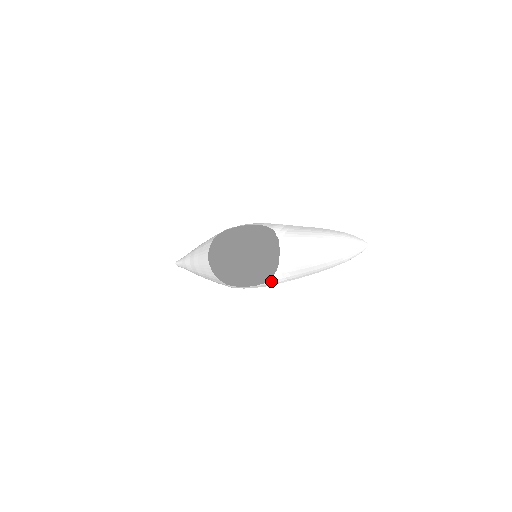
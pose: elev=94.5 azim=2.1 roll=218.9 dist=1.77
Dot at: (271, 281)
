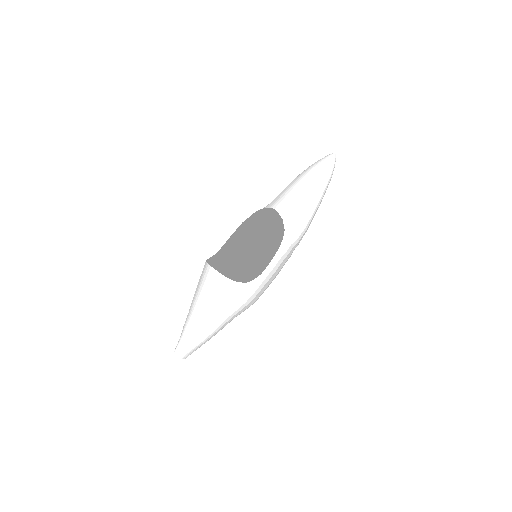
Dot at: (285, 239)
